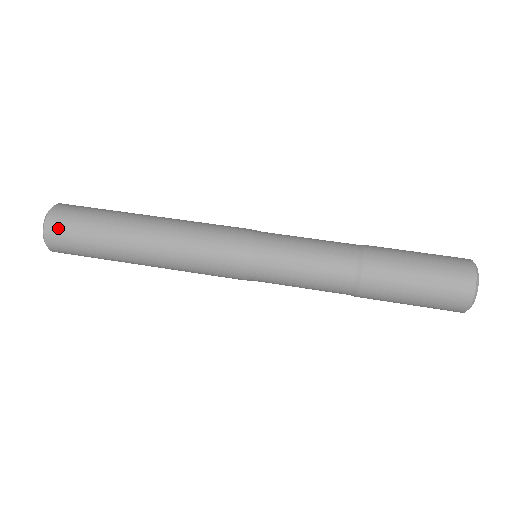
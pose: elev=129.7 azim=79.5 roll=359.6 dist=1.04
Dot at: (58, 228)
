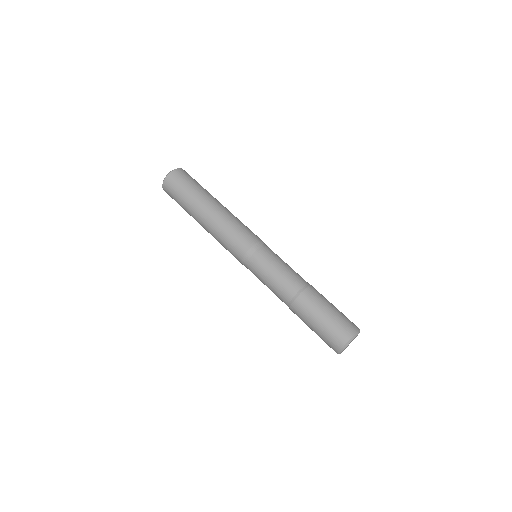
Dot at: (168, 191)
